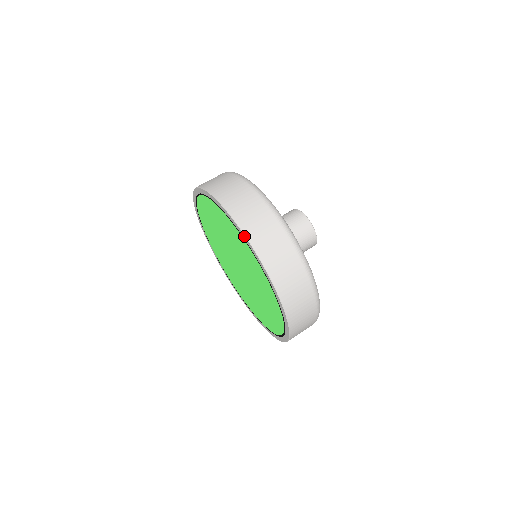
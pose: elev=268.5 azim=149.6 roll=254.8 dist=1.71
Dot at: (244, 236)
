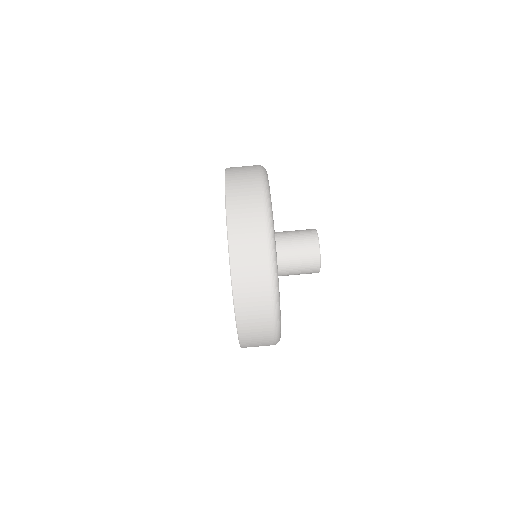
Dot at: occluded
